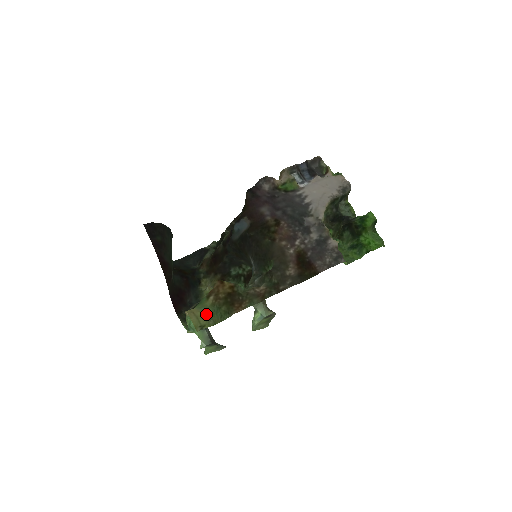
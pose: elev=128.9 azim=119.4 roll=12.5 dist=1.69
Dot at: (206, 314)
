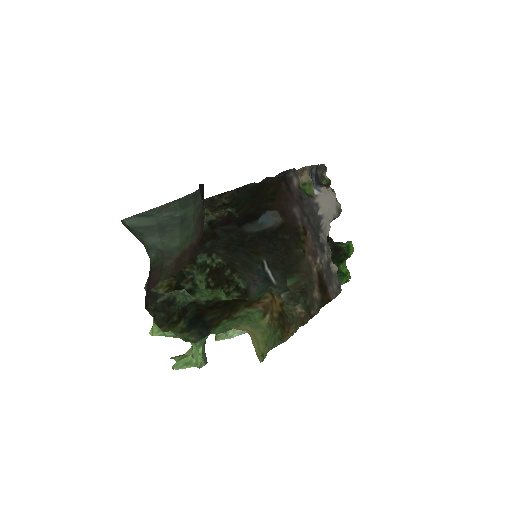
Dot at: (264, 338)
